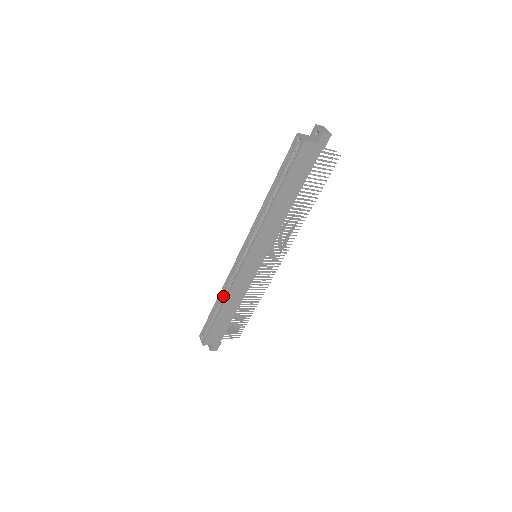
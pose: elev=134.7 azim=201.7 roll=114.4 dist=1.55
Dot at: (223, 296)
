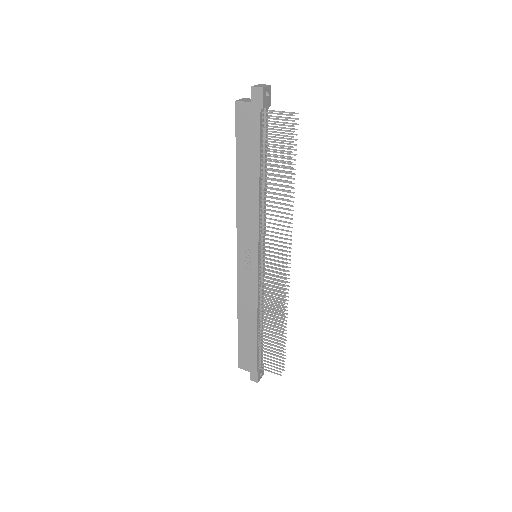
Dot at: occluded
